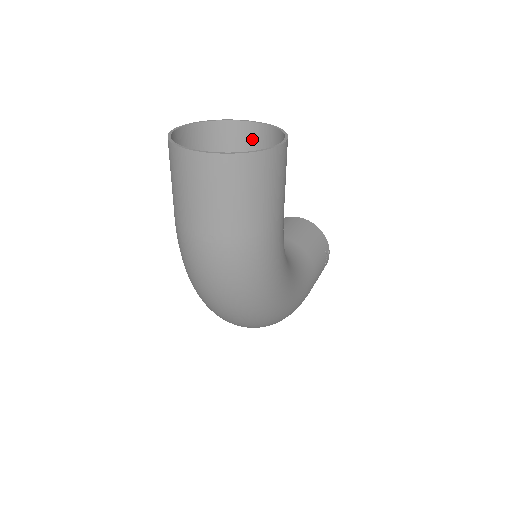
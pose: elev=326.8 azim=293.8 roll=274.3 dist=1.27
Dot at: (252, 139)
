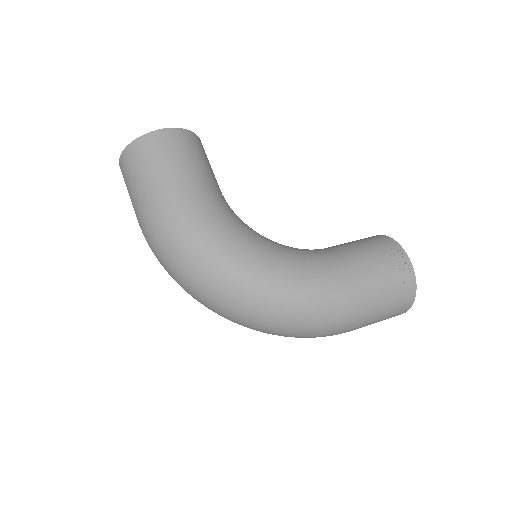
Dot at: occluded
